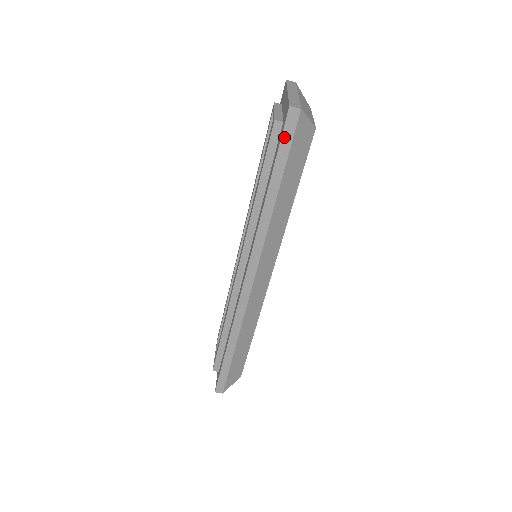
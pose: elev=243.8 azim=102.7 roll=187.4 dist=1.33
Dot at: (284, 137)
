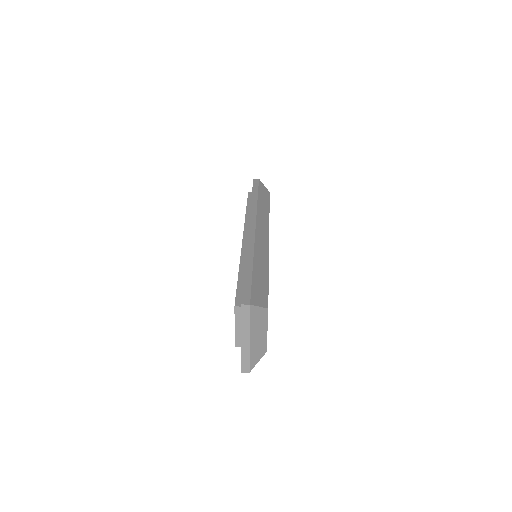
Dot at: (254, 184)
